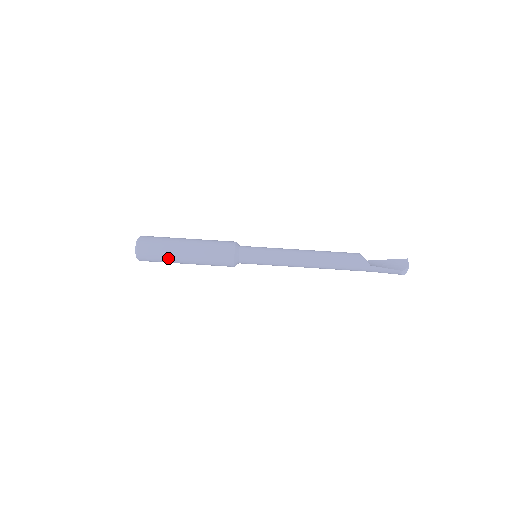
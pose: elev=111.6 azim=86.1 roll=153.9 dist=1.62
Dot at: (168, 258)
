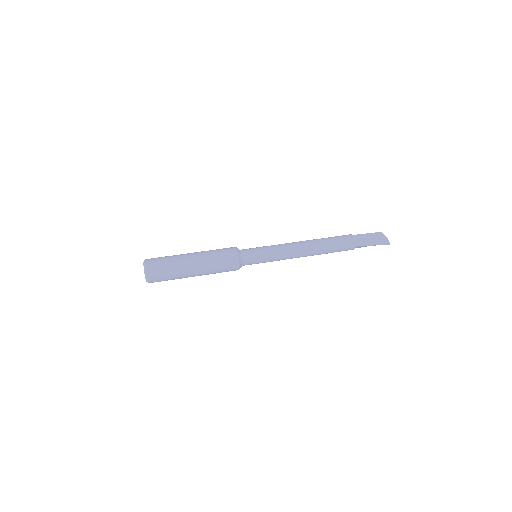
Dot at: (175, 260)
